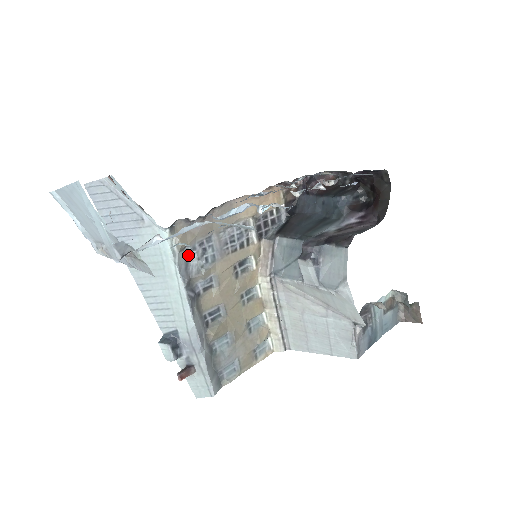
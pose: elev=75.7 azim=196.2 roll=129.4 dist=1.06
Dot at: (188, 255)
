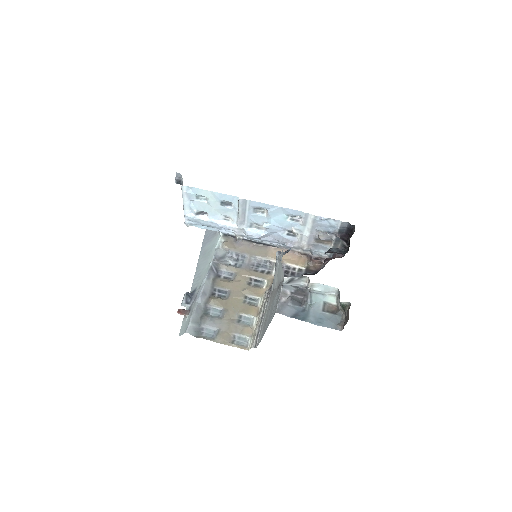
Dot at: (227, 256)
